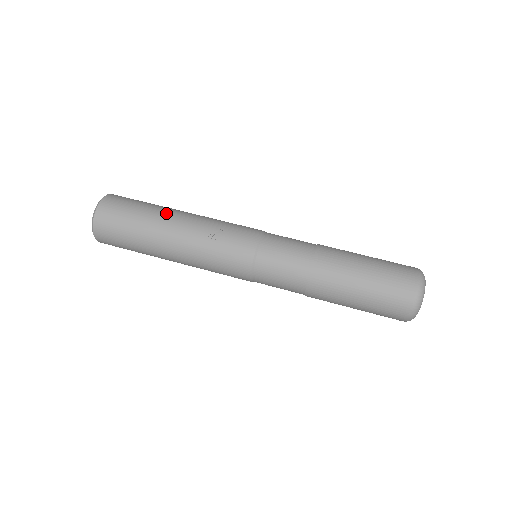
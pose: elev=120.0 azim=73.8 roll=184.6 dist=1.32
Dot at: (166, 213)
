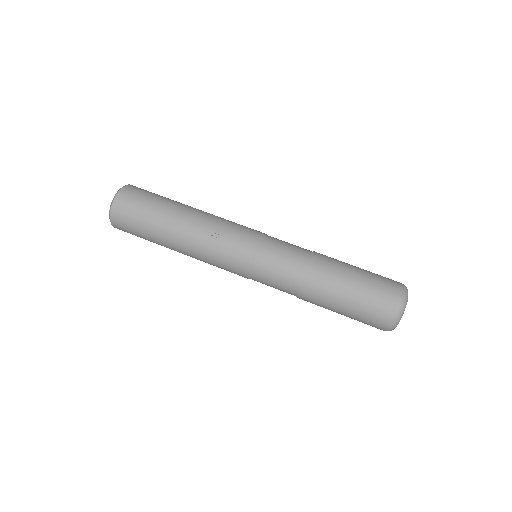
Dot at: (177, 209)
